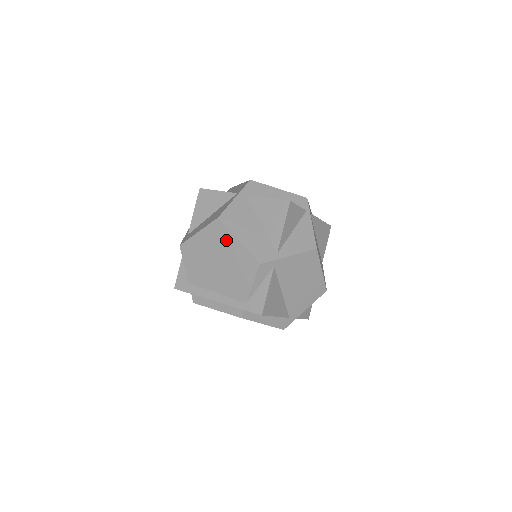
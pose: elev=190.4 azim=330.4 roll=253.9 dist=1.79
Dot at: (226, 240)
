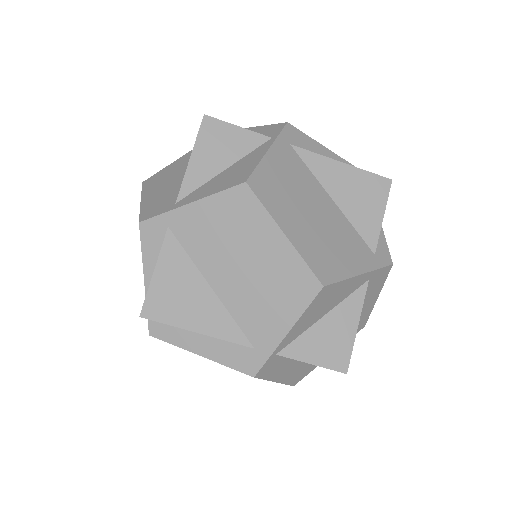
Dot at: occluded
